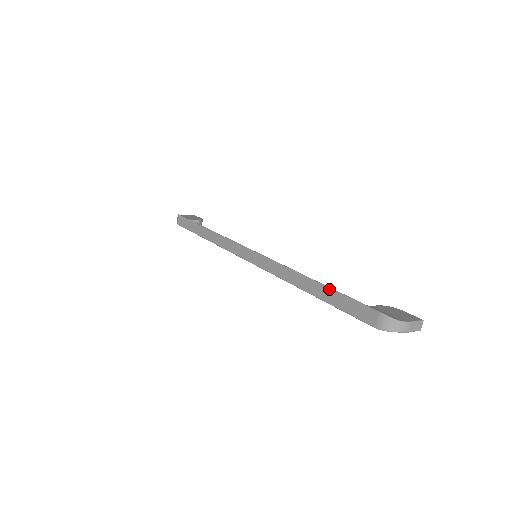
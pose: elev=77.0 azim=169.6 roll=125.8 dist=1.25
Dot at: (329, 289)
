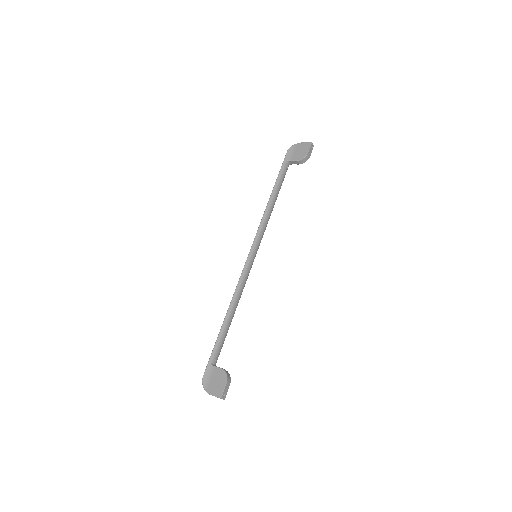
Dot at: (218, 336)
